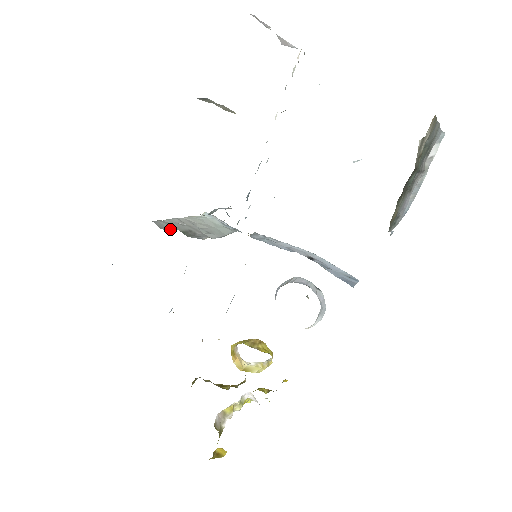
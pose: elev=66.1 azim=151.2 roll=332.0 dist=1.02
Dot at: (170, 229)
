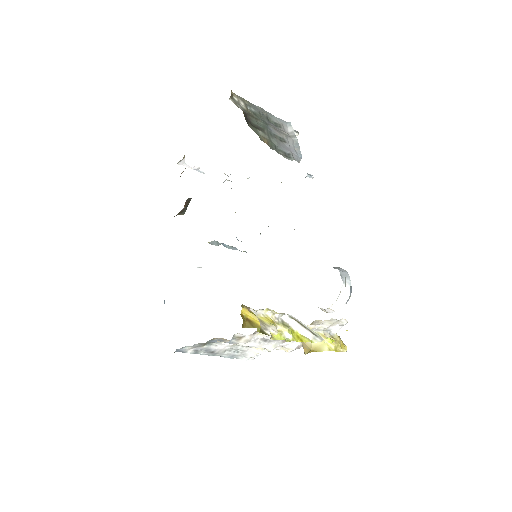
Dot at: occluded
